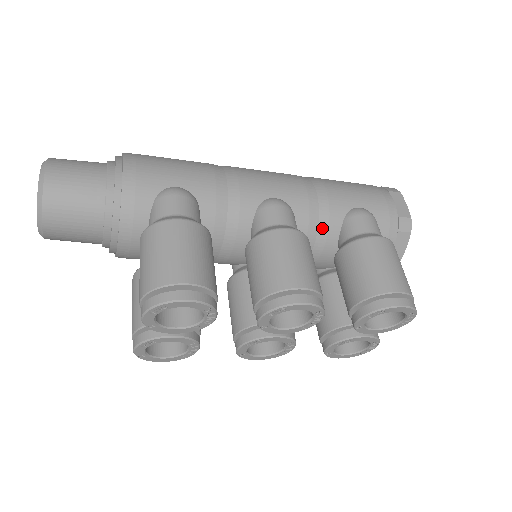
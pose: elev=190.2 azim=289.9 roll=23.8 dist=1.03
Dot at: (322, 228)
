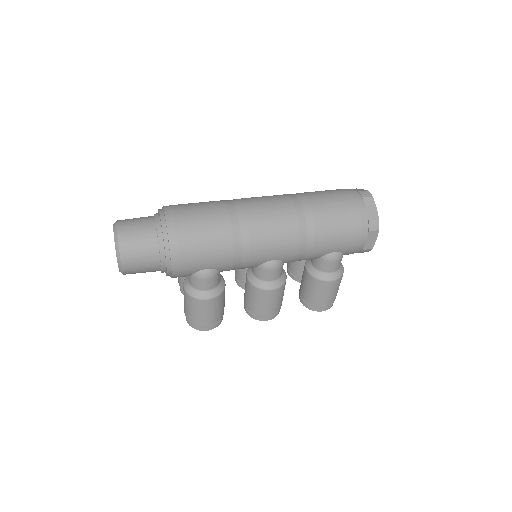
Dot at: occluded
